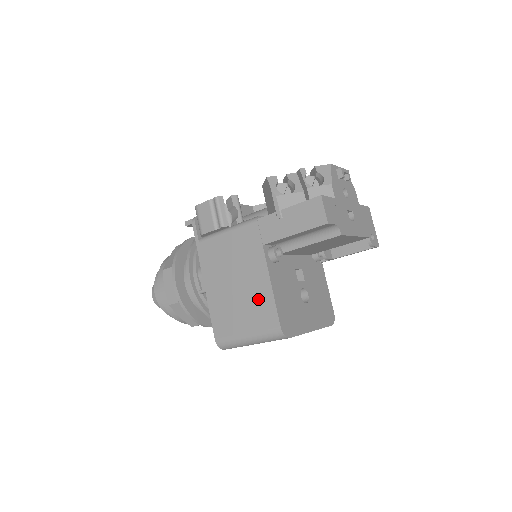
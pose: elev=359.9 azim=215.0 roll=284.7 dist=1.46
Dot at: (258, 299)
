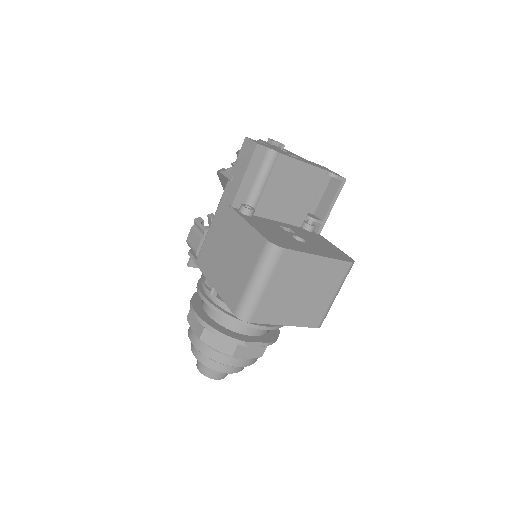
Dot at: (245, 243)
